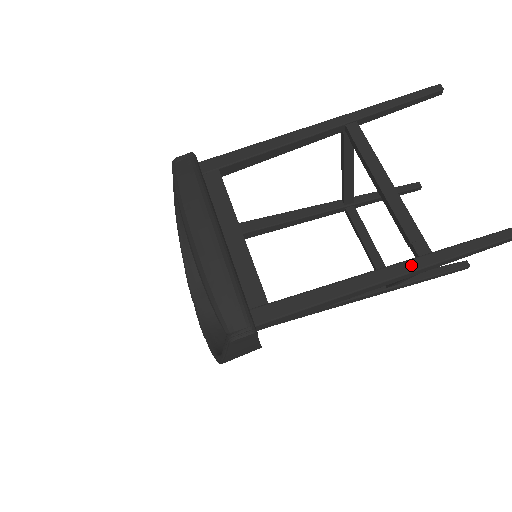
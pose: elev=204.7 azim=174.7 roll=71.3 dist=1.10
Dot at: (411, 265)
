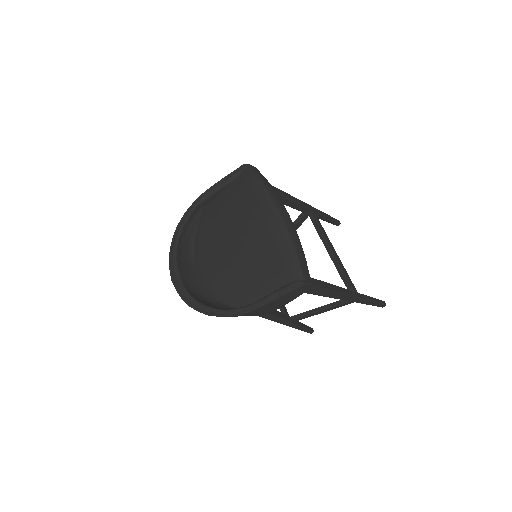
Dot at: (354, 294)
